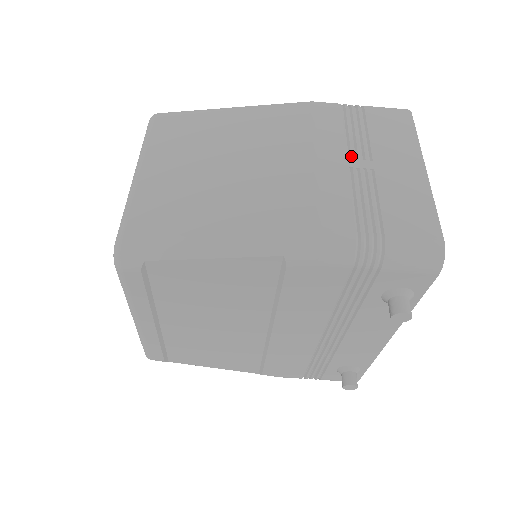
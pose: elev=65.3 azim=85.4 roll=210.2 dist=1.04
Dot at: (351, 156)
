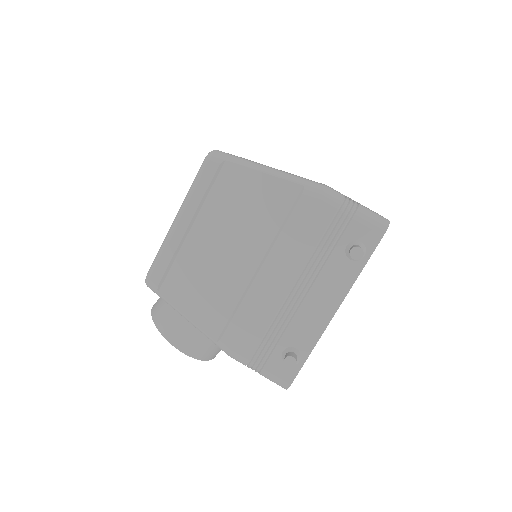
Dot at: occluded
